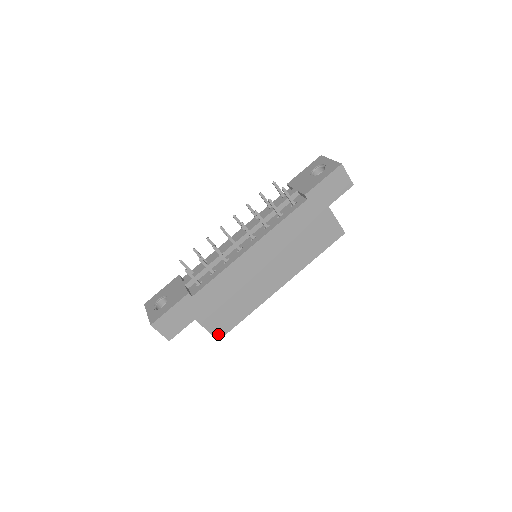
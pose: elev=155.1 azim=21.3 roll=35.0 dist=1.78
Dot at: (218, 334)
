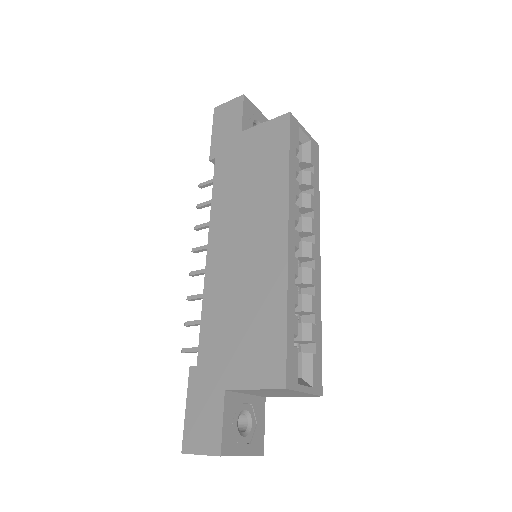
Dot at: (275, 379)
